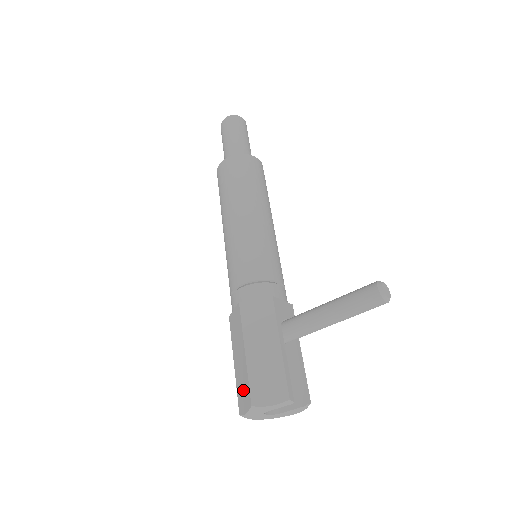
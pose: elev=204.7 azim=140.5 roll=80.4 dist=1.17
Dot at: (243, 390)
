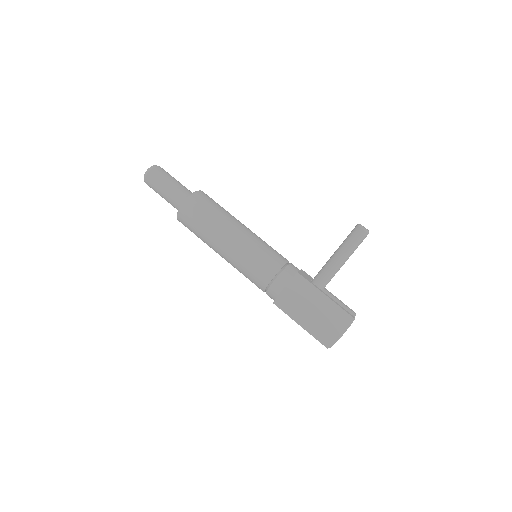
Dot at: (323, 334)
